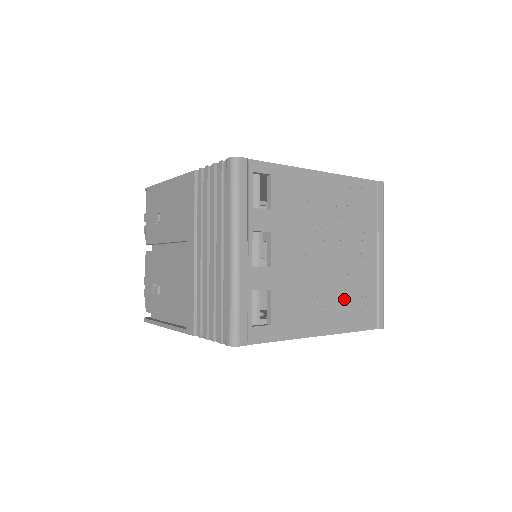
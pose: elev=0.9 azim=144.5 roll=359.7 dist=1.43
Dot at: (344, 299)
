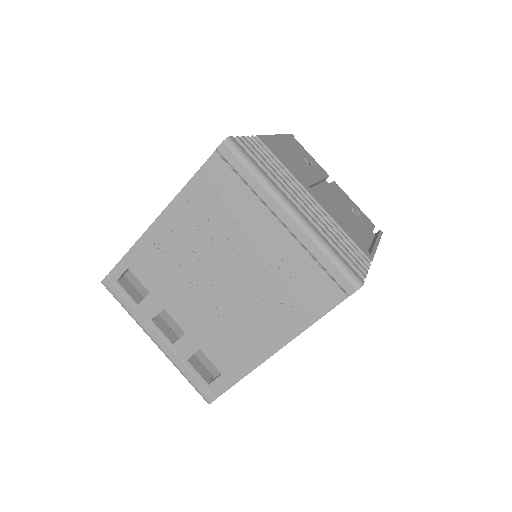
Dot at: (276, 302)
